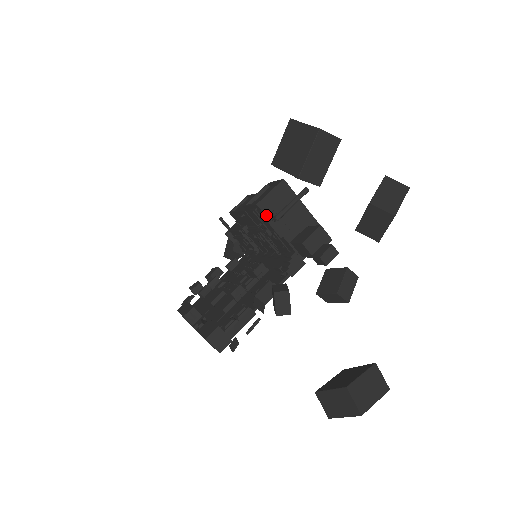
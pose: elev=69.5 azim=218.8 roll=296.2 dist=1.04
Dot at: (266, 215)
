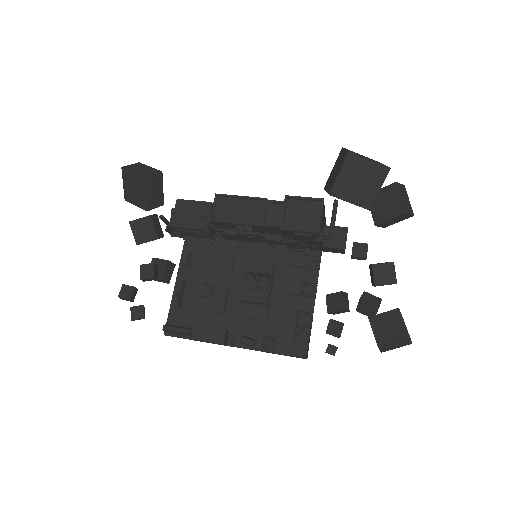
Dot at: (319, 237)
